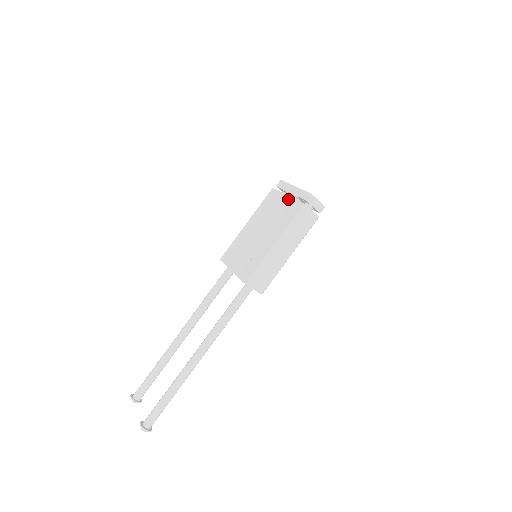
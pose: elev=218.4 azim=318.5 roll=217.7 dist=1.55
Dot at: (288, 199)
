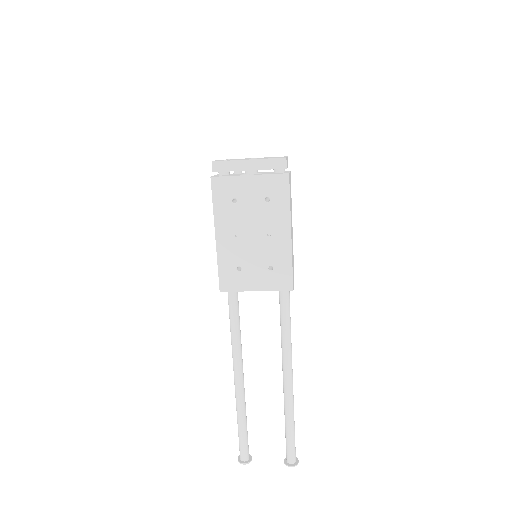
Dot at: (256, 179)
